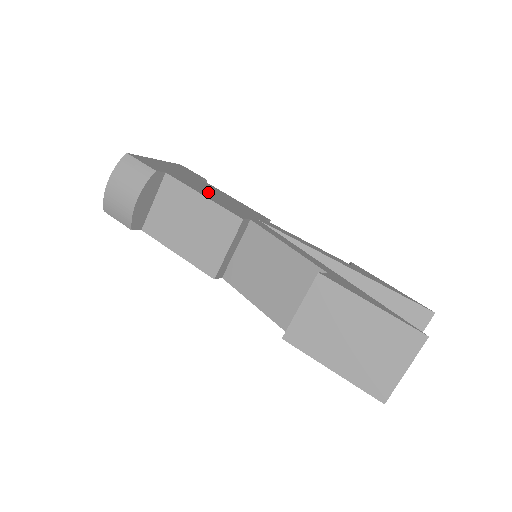
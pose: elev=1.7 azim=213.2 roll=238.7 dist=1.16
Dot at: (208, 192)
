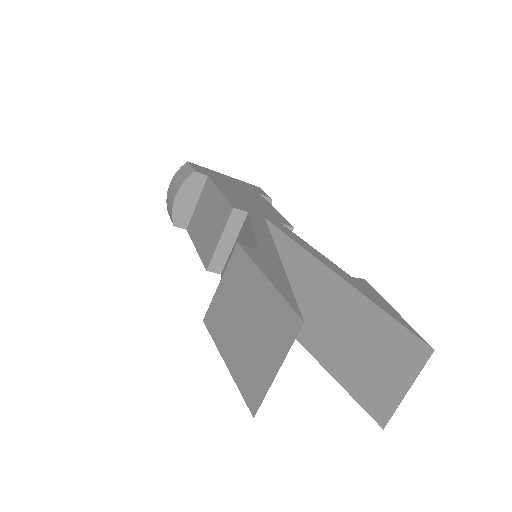
Dot at: (238, 194)
